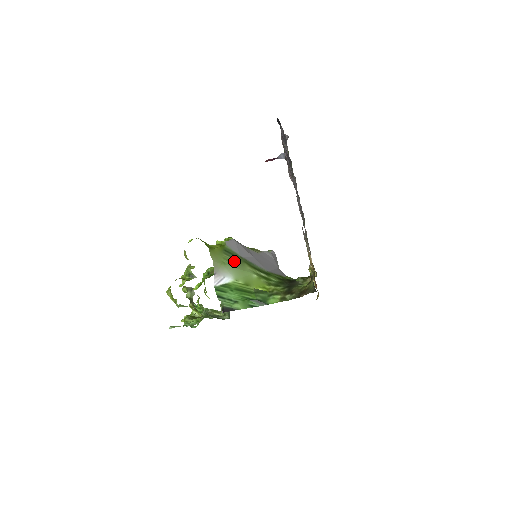
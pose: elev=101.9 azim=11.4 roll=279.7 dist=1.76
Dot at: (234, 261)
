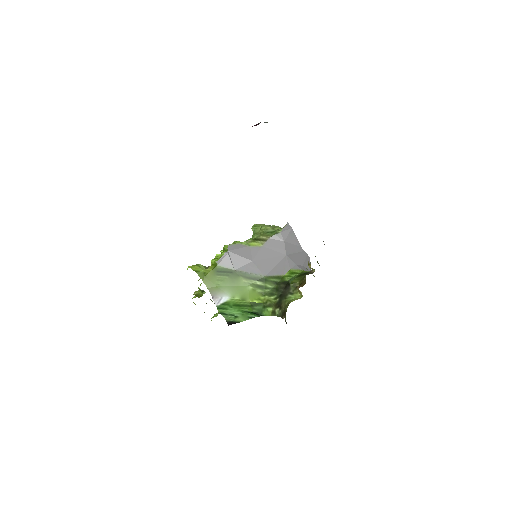
Dot at: (228, 279)
